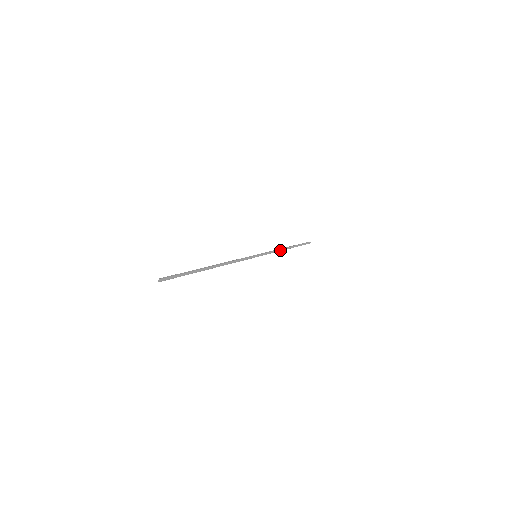
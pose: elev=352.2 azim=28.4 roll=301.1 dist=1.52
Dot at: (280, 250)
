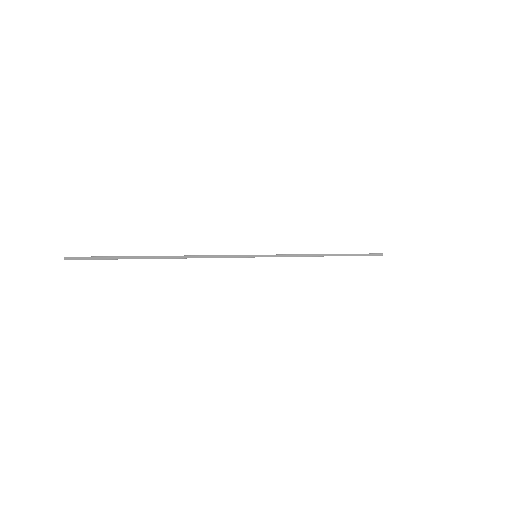
Dot at: (309, 255)
